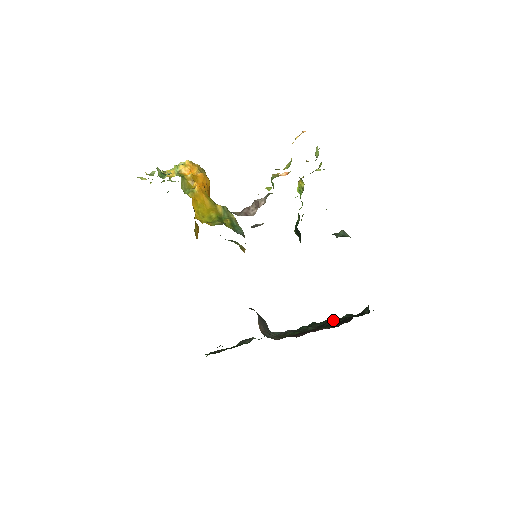
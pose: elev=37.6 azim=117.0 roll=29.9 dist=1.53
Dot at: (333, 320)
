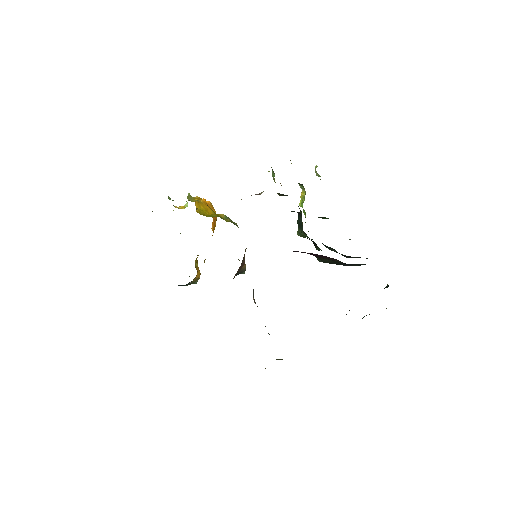
Dot at: occluded
